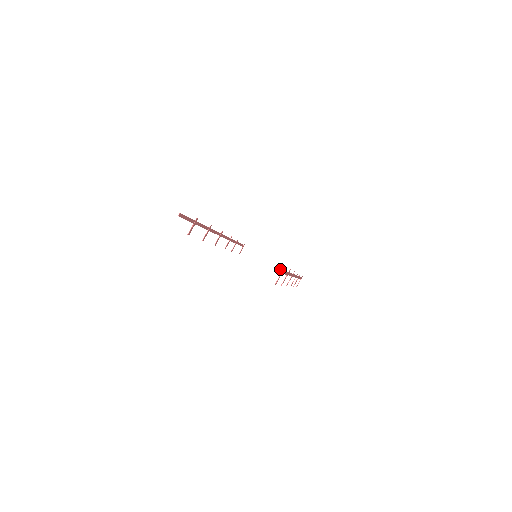
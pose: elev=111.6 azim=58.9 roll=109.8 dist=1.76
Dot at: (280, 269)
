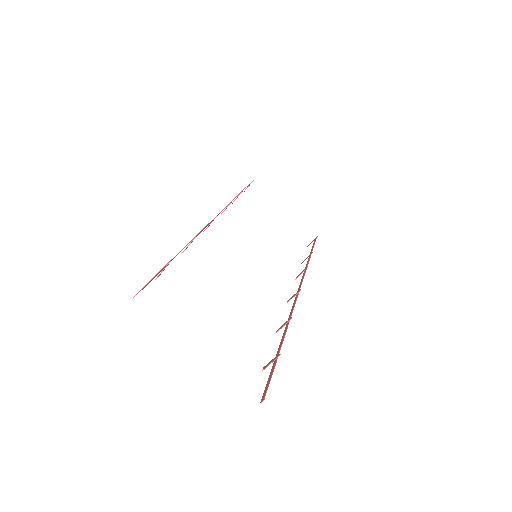
Dot at: (269, 382)
